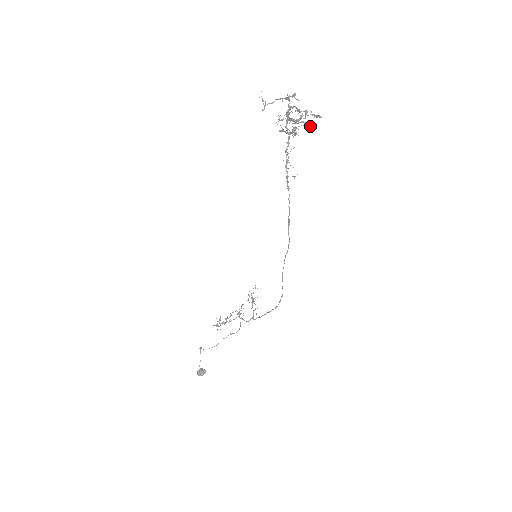
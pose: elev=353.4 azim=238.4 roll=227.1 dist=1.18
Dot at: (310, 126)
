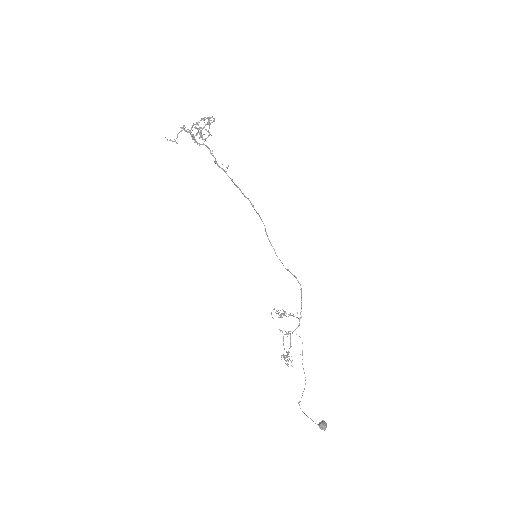
Dot at: (213, 120)
